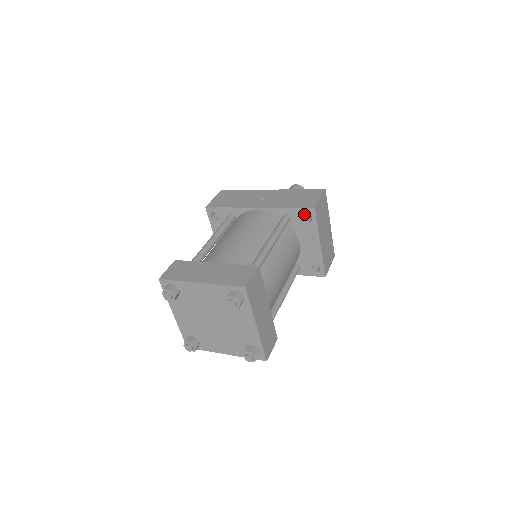
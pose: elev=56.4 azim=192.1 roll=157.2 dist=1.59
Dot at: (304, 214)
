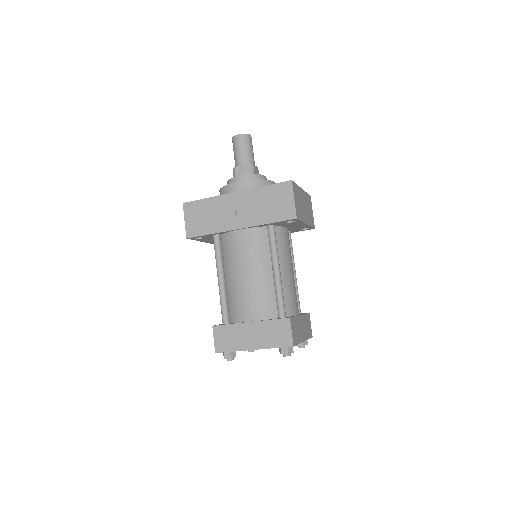
Dot at: occluded
